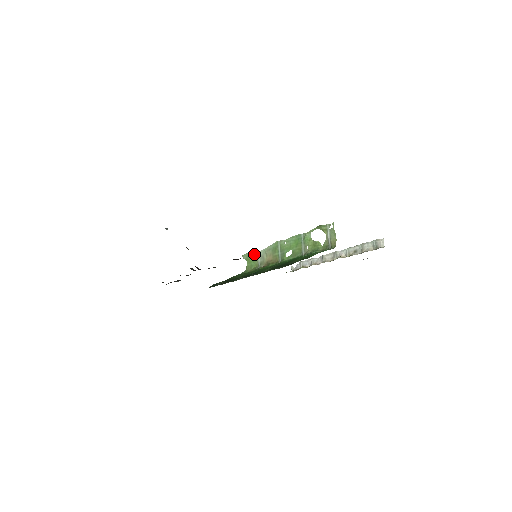
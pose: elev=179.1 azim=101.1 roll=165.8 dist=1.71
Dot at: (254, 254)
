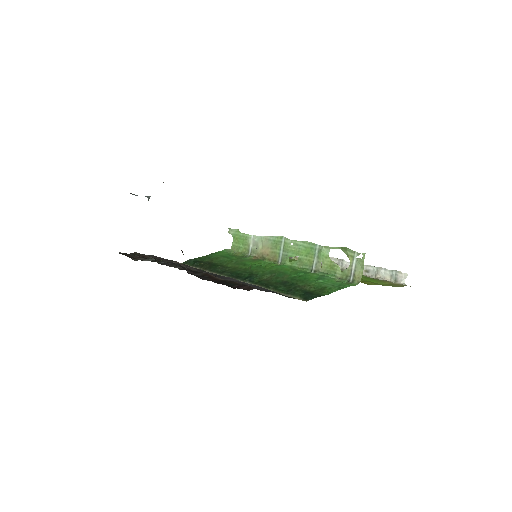
Dot at: (246, 235)
